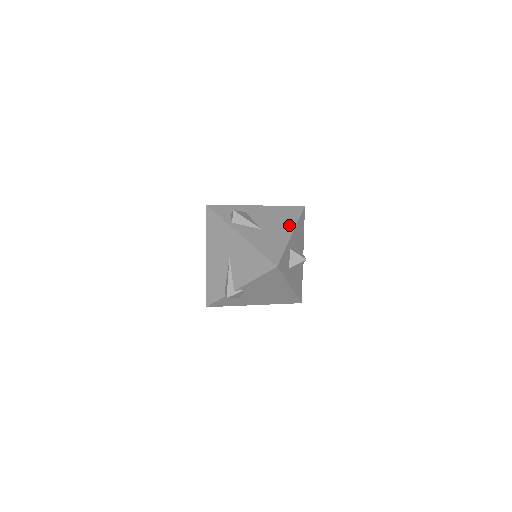
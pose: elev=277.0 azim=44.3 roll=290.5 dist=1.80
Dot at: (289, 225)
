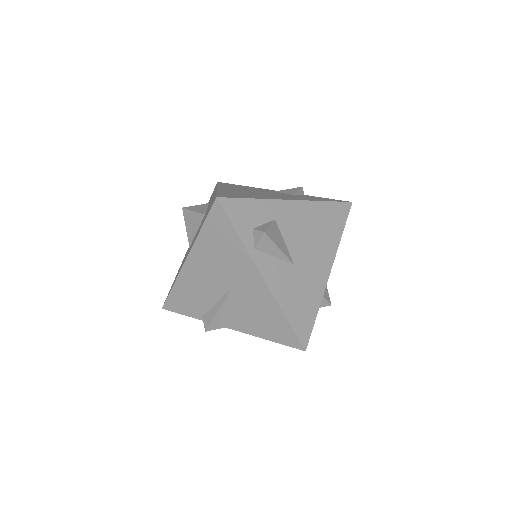
Dot at: (329, 251)
